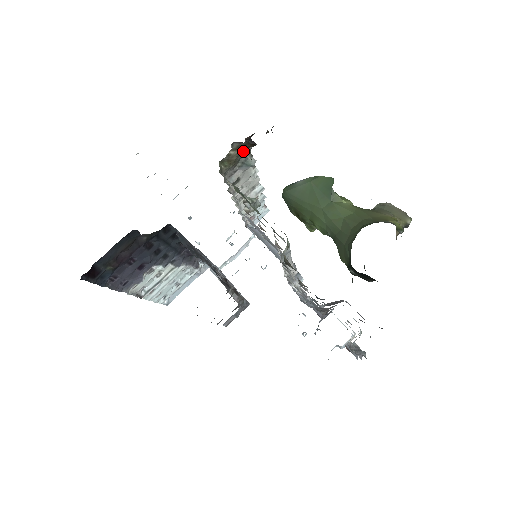
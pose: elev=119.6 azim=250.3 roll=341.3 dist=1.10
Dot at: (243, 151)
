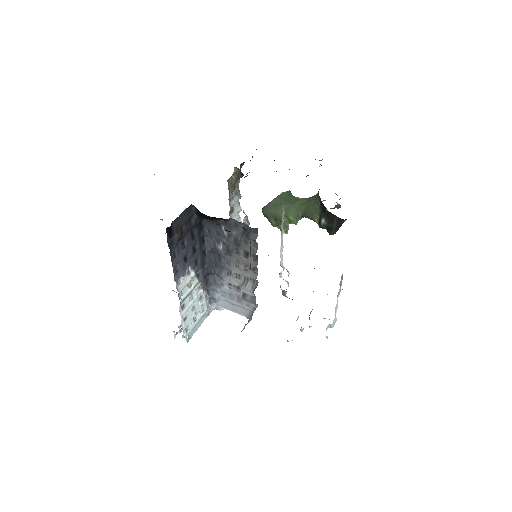
Dot at: (237, 181)
